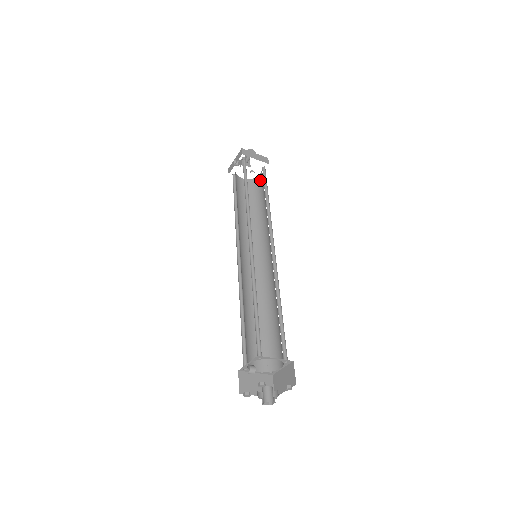
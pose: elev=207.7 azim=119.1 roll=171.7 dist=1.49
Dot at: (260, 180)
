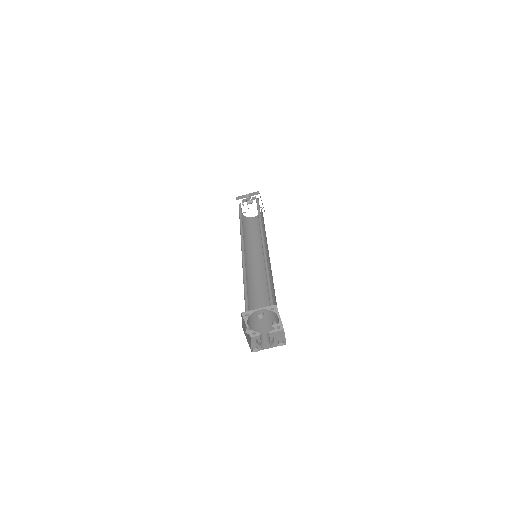
Dot at: (253, 220)
